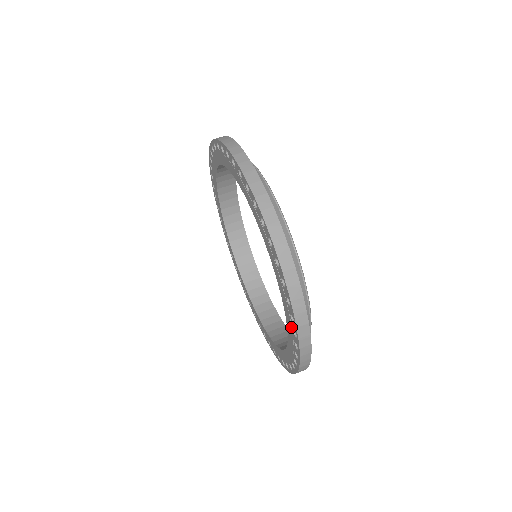
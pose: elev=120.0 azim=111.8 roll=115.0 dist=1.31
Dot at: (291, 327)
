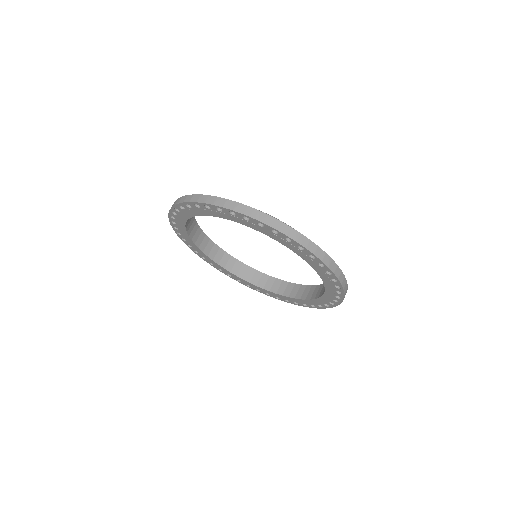
Dot at: (271, 233)
